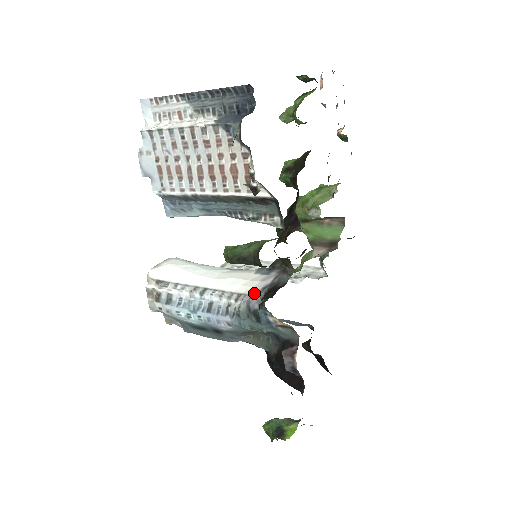
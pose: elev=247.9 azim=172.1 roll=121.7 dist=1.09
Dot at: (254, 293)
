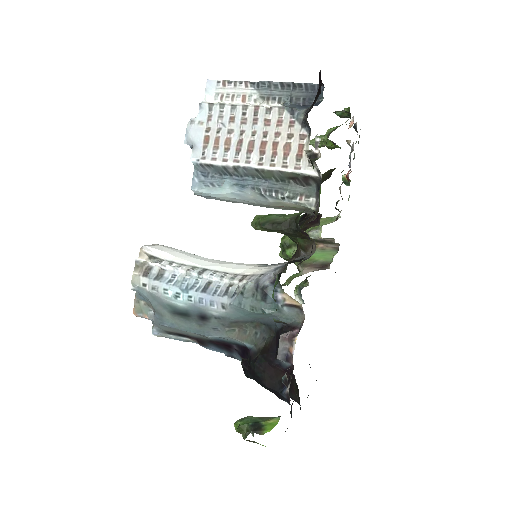
Dot at: (265, 272)
